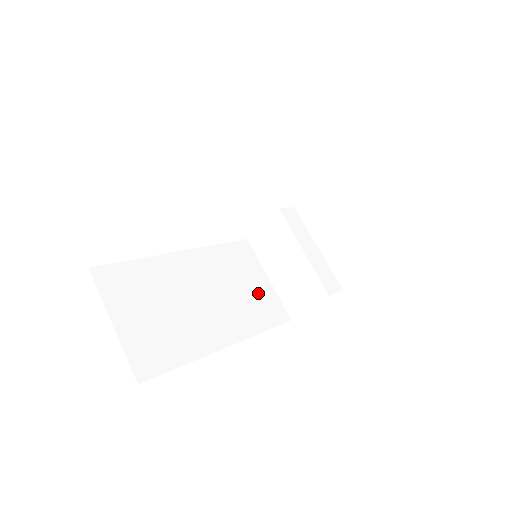
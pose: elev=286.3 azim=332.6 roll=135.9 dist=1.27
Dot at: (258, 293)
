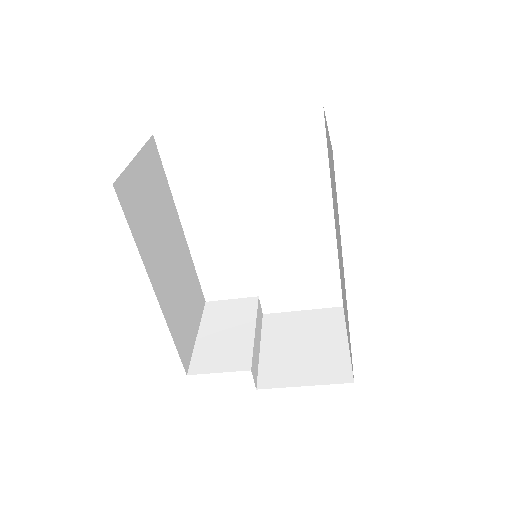
Dot at: (188, 324)
